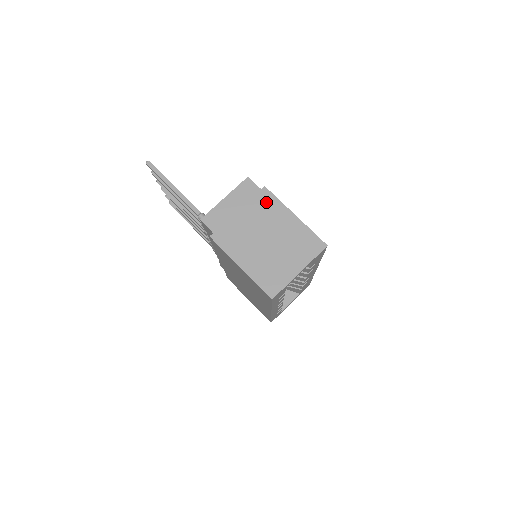
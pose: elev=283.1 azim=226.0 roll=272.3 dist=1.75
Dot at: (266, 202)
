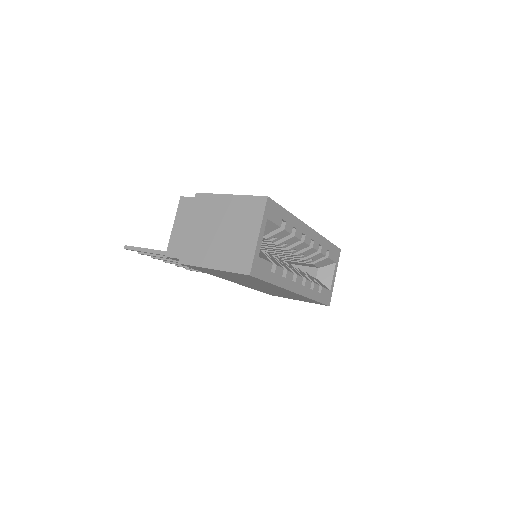
Dot at: (203, 203)
